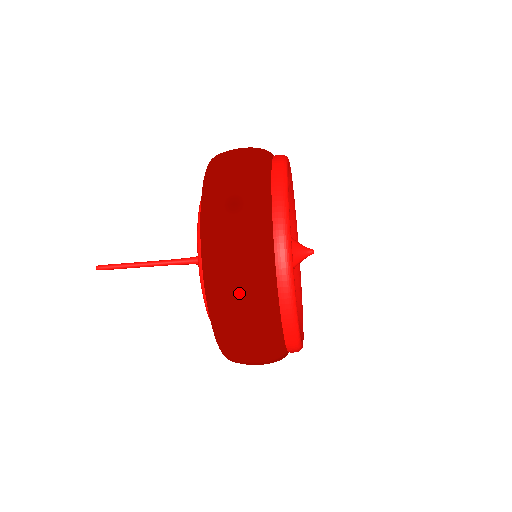
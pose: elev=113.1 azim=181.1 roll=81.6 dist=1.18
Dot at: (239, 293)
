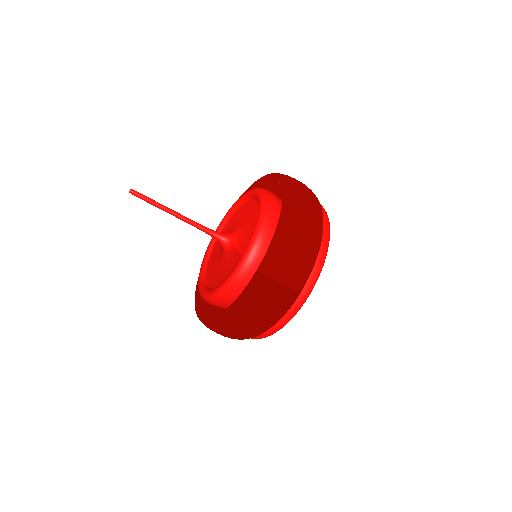
Dot at: (309, 207)
